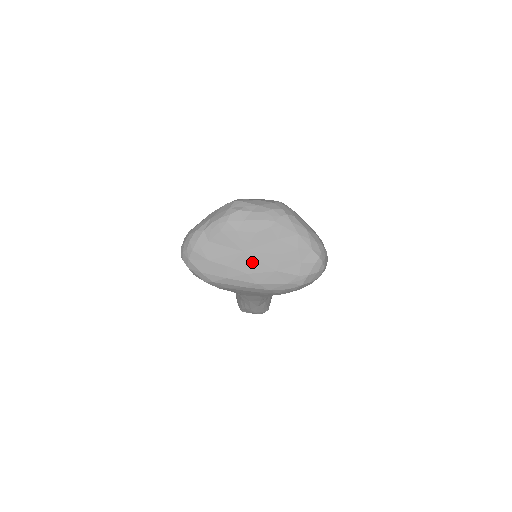
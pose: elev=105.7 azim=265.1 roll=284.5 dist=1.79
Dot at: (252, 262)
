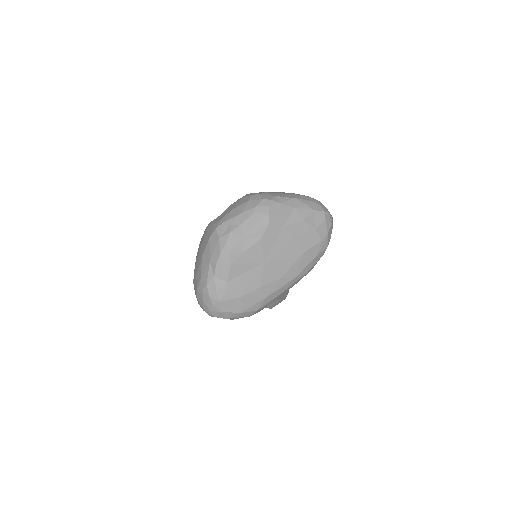
Dot at: (277, 265)
